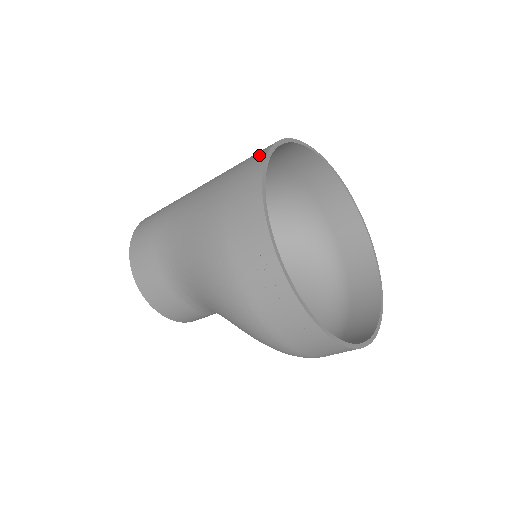
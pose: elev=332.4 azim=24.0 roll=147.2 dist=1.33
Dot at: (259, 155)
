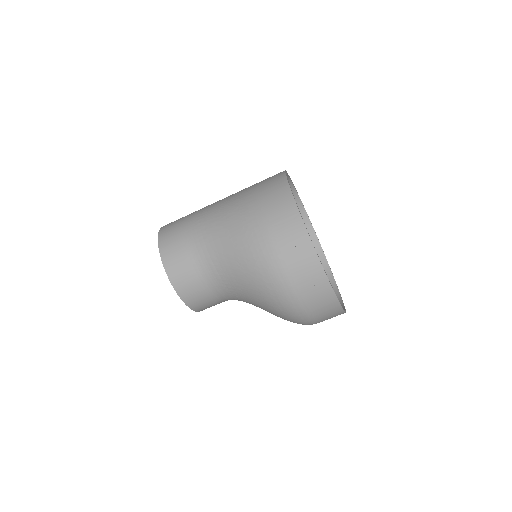
Dot at: (277, 175)
